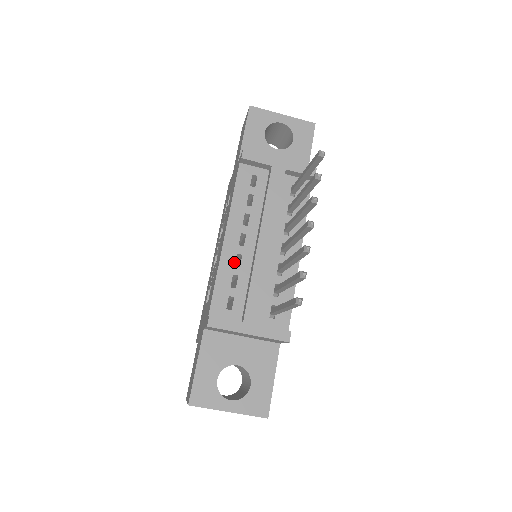
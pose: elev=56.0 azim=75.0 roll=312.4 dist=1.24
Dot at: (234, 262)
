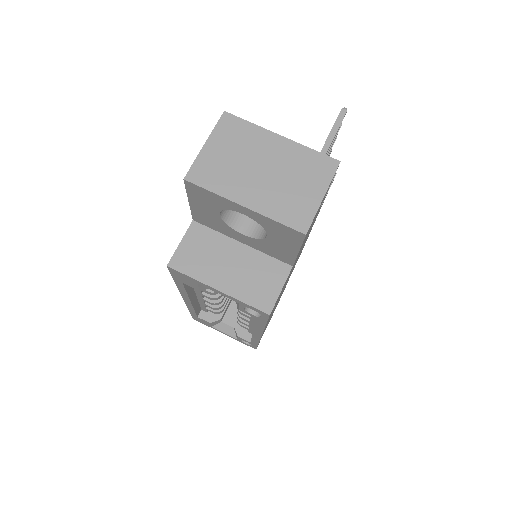
Dot at: occluded
